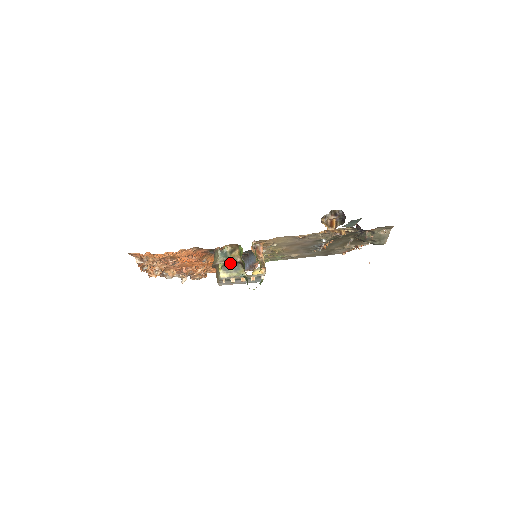
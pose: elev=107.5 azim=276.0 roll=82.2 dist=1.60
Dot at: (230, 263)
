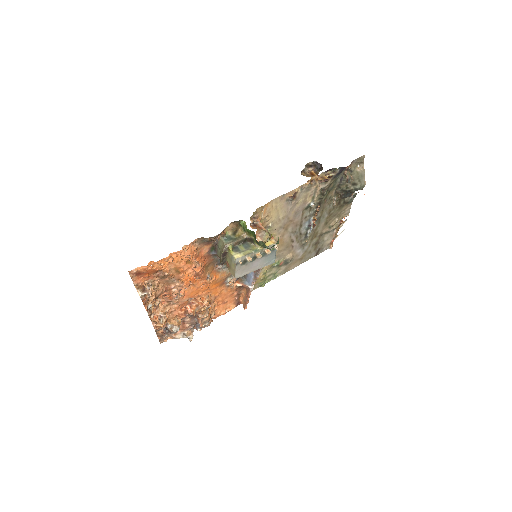
Dot at: (238, 243)
